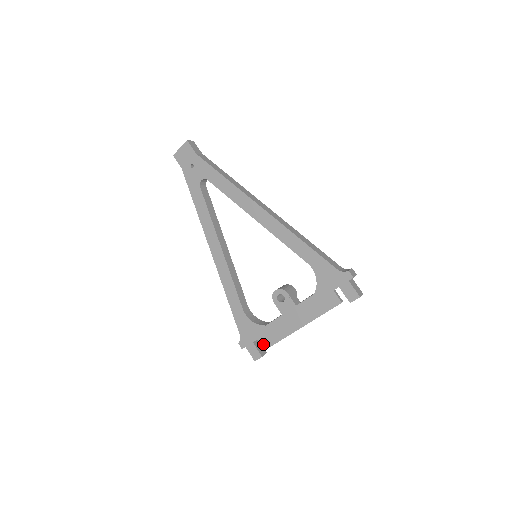
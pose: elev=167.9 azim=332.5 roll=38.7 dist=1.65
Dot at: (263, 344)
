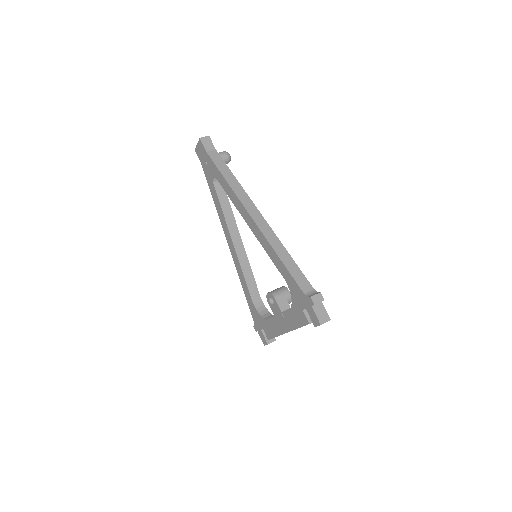
Dot at: (267, 334)
